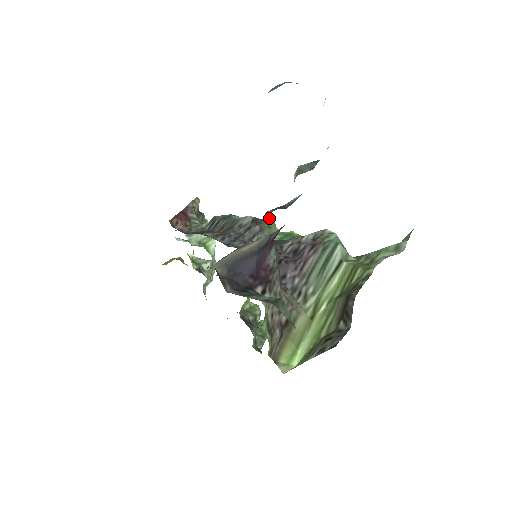
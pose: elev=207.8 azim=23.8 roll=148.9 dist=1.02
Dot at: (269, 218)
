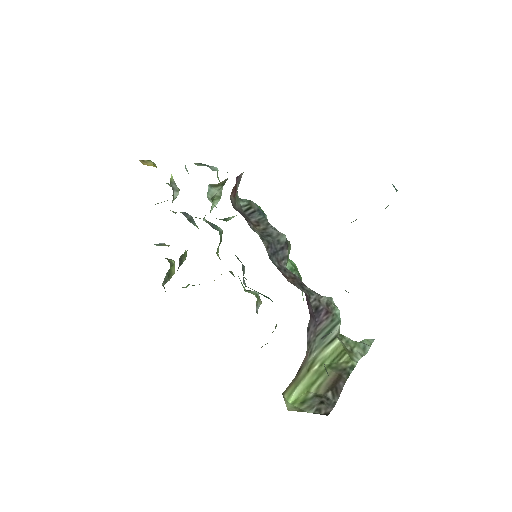
Dot at: occluded
